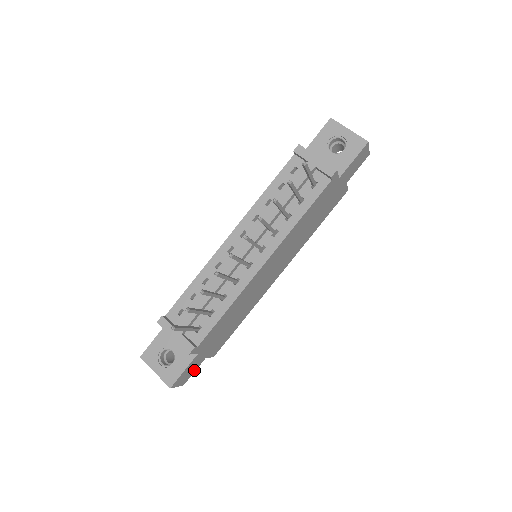
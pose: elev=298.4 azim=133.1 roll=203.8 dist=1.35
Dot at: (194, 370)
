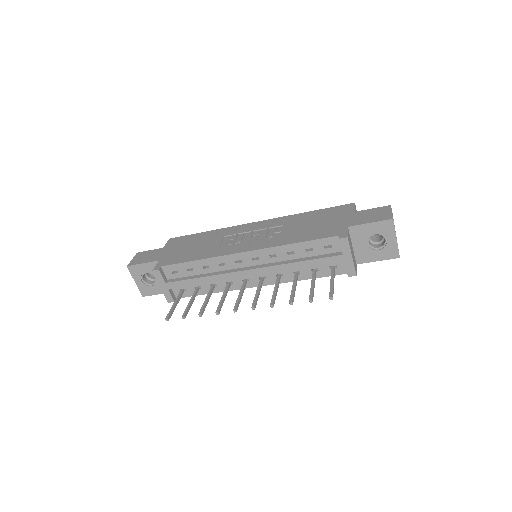
Dot at: occluded
